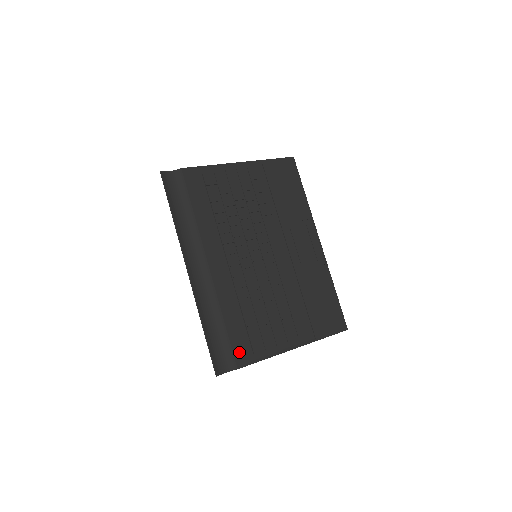
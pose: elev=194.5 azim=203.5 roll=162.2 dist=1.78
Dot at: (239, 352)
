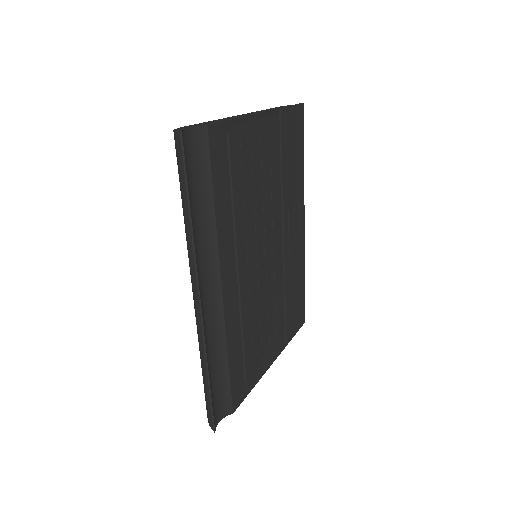
Dot at: (236, 392)
